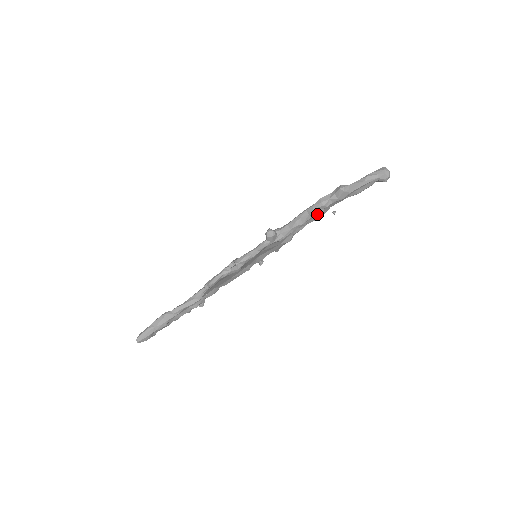
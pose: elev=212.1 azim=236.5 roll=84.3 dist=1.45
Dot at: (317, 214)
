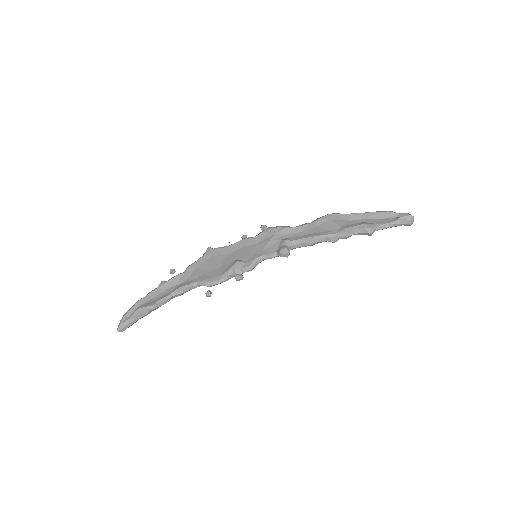
Dot at: (335, 241)
